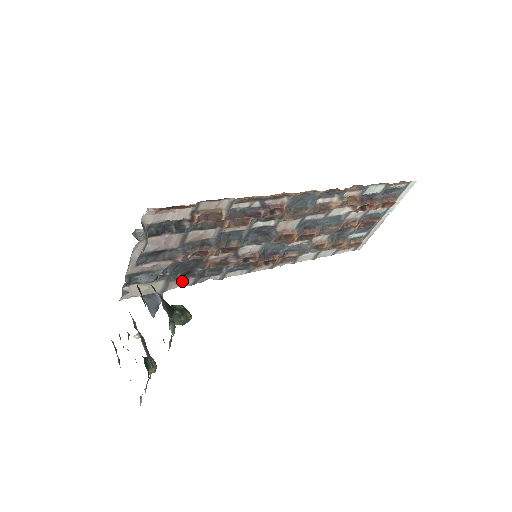
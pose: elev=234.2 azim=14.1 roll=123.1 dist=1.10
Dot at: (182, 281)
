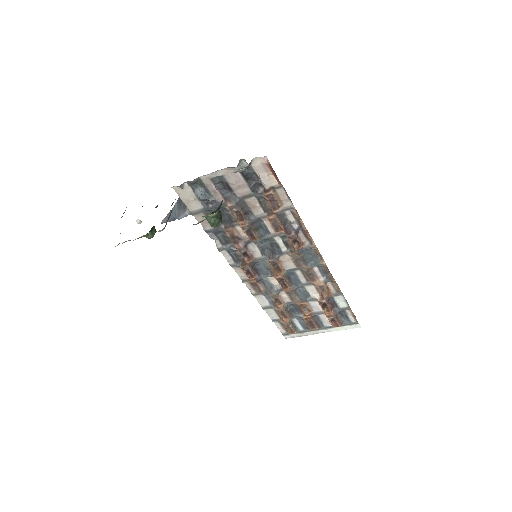
Dot at: (206, 221)
